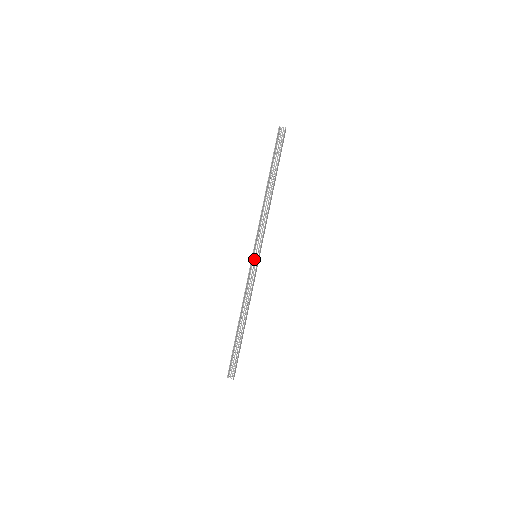
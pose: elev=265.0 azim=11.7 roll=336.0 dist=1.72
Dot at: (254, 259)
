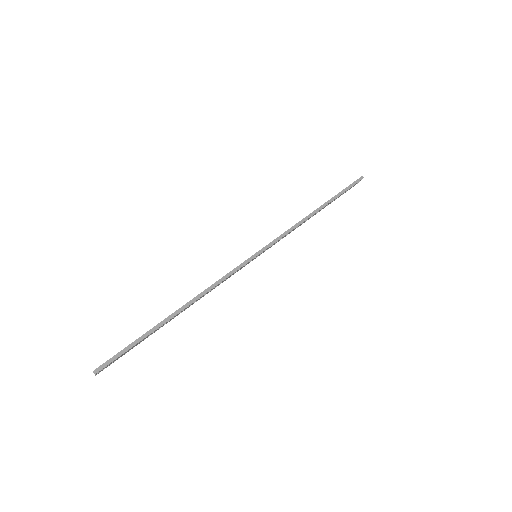
Dot at: (252, 260)
